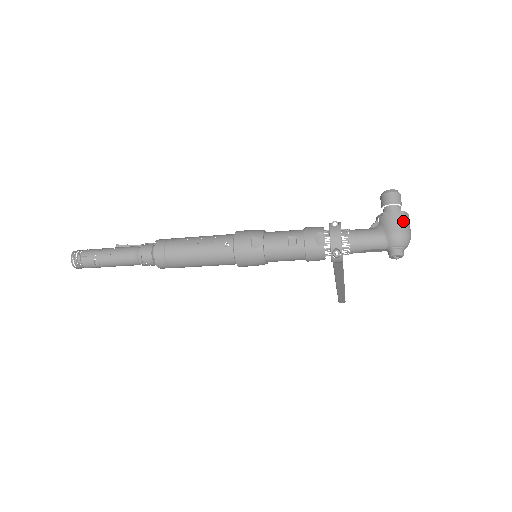
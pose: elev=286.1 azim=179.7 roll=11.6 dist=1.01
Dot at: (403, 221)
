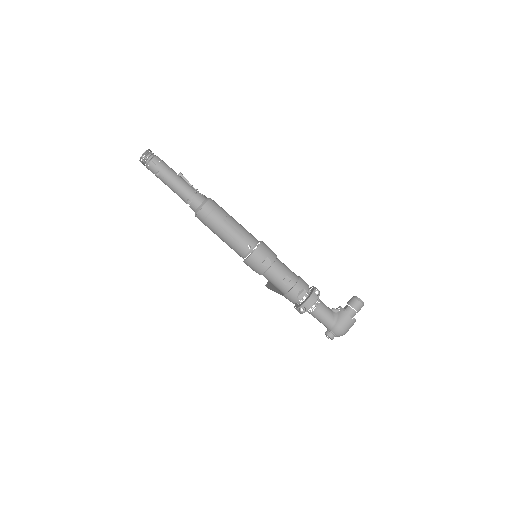
Dot at: (350, 324)
